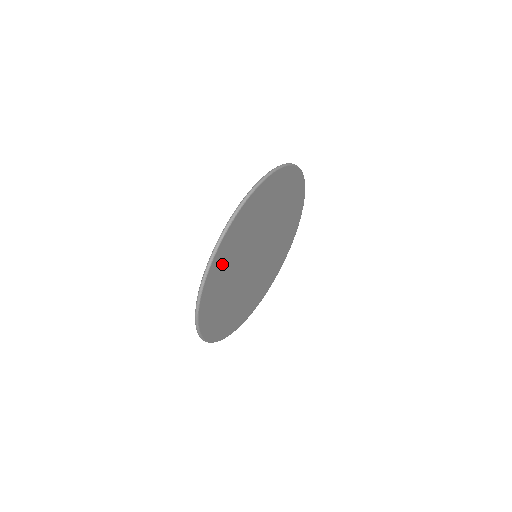
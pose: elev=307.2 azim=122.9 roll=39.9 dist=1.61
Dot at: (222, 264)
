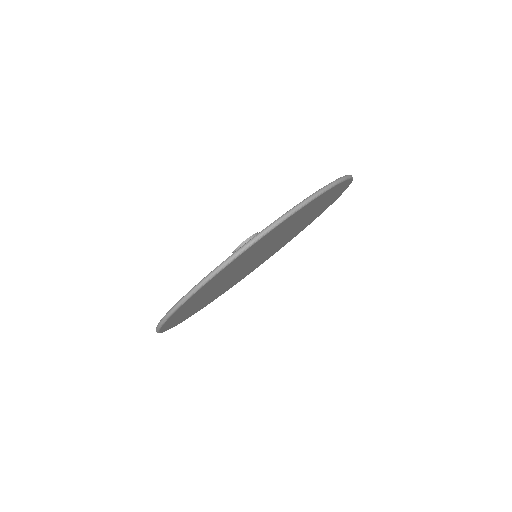
Dot at: (238, 261)
